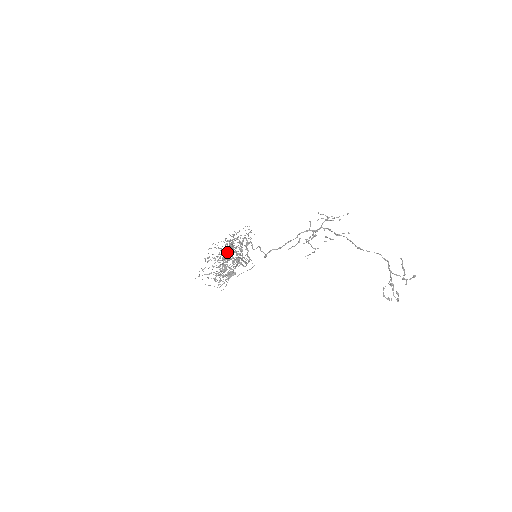
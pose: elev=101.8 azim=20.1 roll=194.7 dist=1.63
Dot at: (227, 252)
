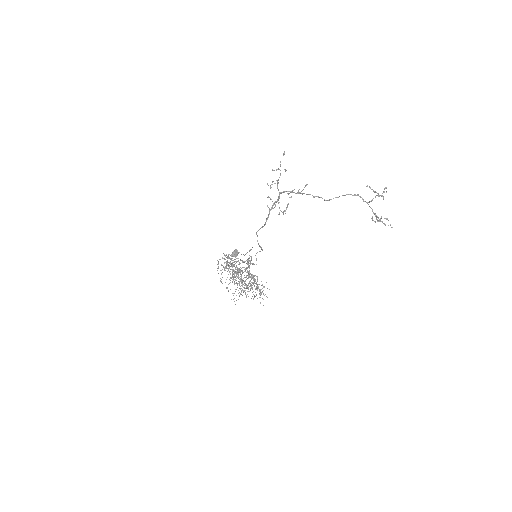
Dot at: occluded
